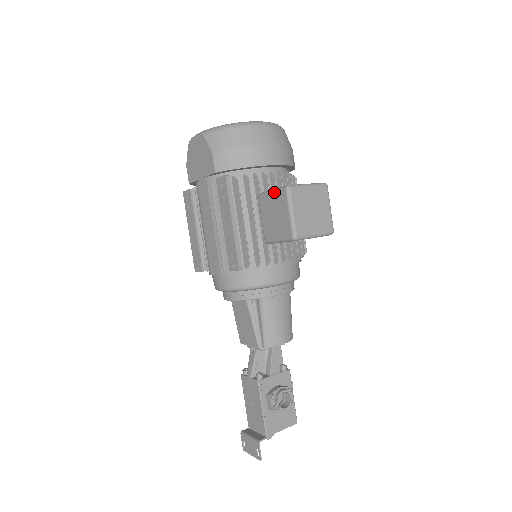
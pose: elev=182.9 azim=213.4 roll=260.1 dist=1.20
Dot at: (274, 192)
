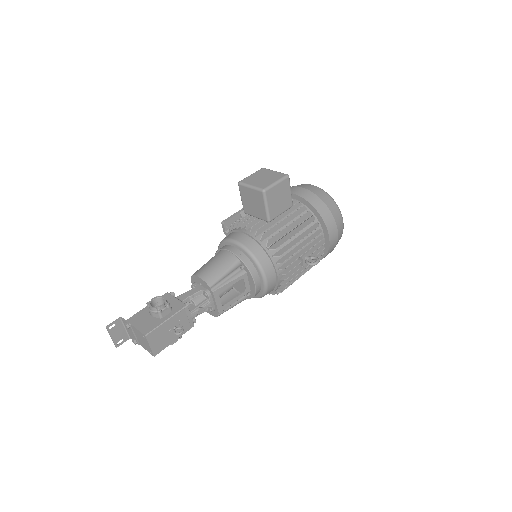
Dot at: occluded
